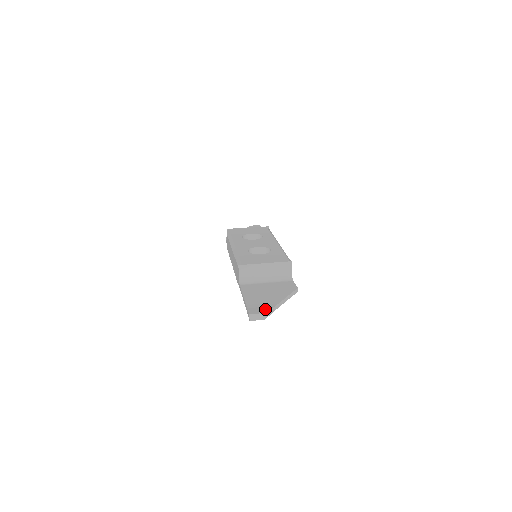
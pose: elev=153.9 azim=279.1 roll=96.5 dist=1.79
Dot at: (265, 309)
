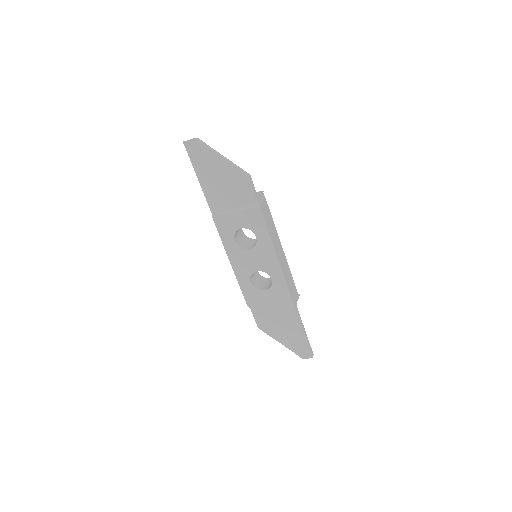
Dot at: (201, 145)
